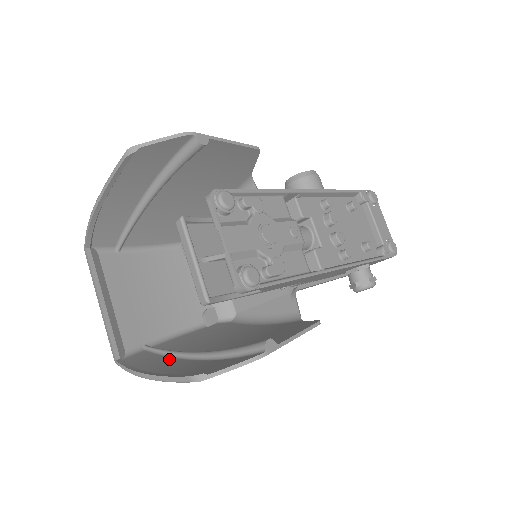
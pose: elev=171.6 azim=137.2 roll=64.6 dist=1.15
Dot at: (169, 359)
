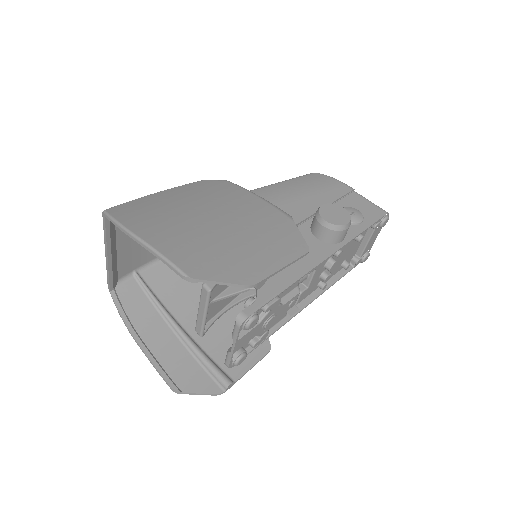
Dot at: (154, 313)
